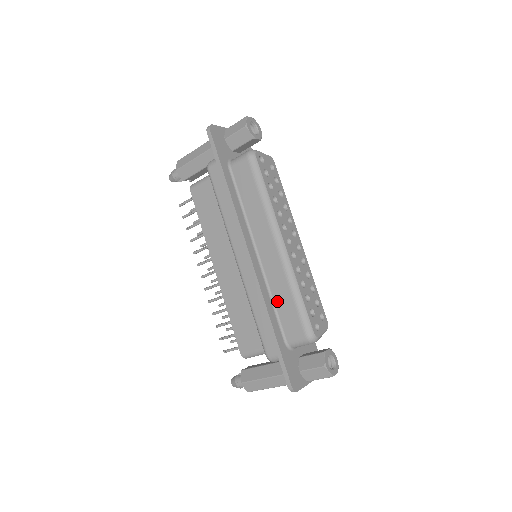
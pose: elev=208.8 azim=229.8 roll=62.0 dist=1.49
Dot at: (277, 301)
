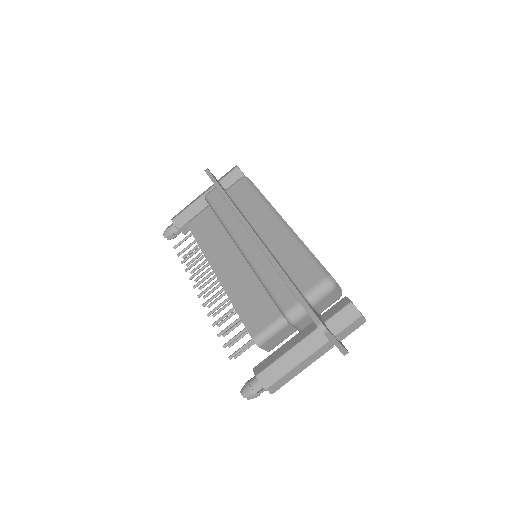
Dot at: (286, 264)
